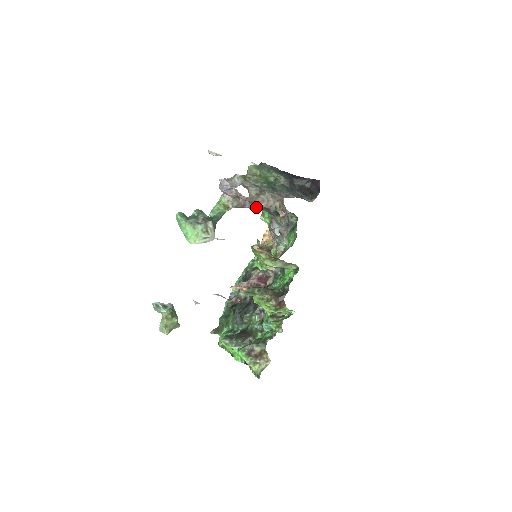
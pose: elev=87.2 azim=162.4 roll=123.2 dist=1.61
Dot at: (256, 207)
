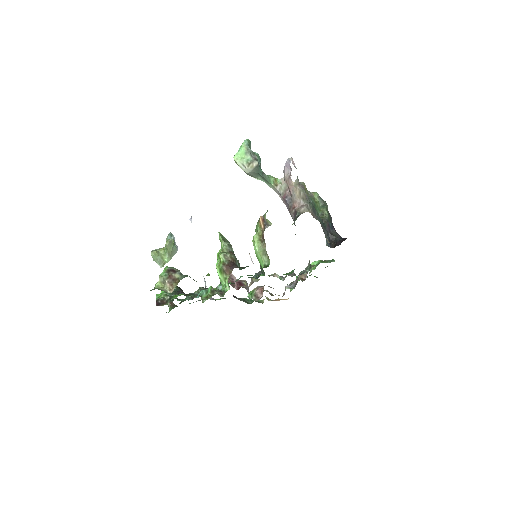
Dot at: (291, 207)
